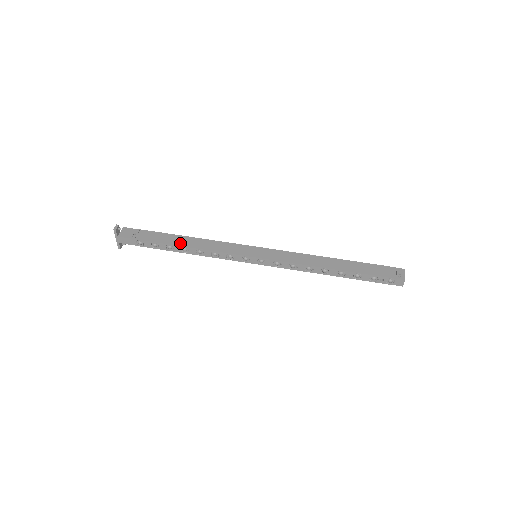
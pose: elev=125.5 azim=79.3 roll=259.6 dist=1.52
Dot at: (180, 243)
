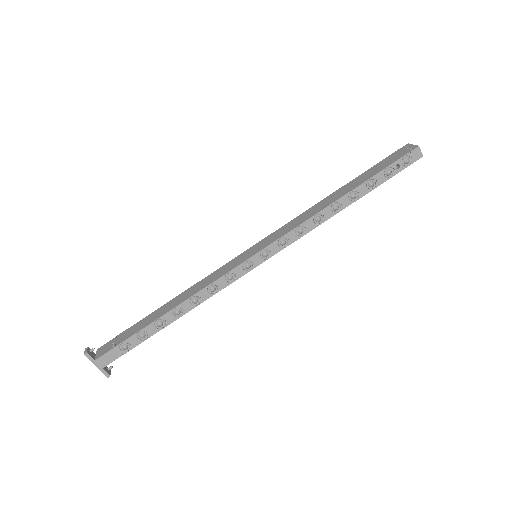
Dot at: (167, 309)
